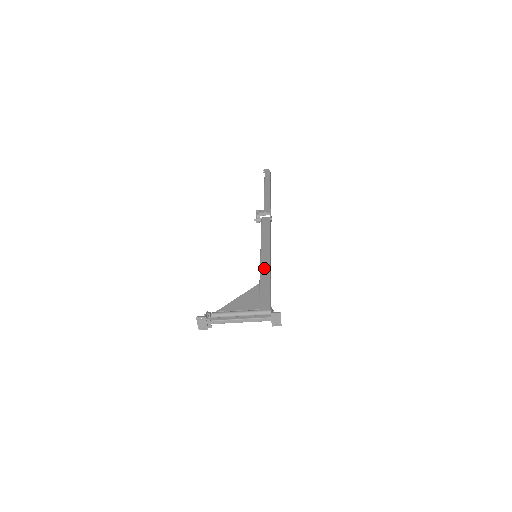
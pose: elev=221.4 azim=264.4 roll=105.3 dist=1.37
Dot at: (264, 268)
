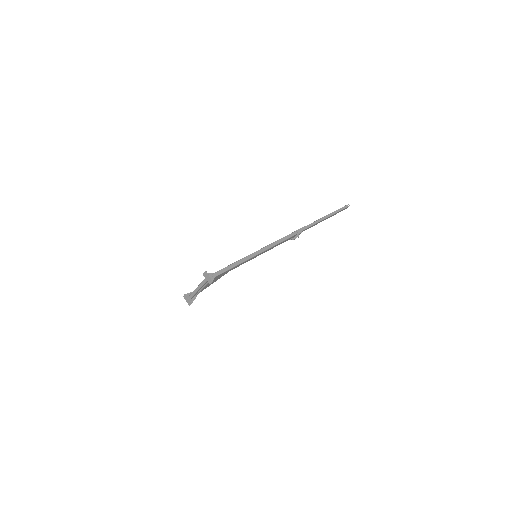
Dot at: occluded
